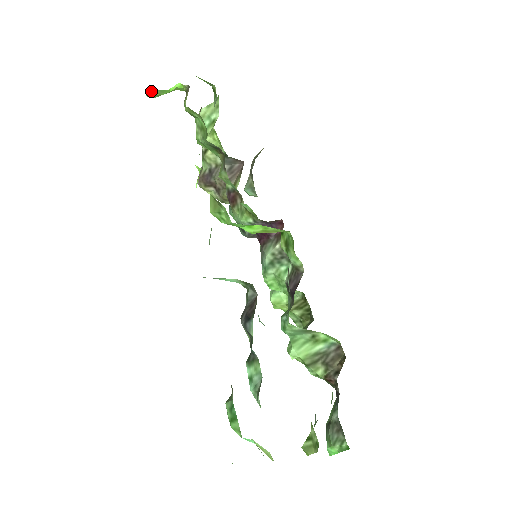
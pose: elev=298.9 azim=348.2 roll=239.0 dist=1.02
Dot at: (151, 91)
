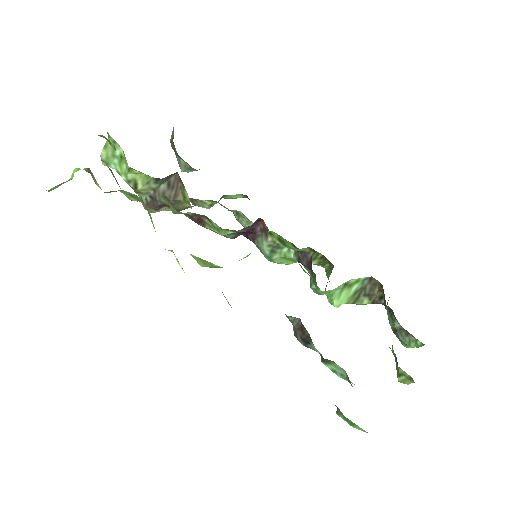
Dot at: (51, 188)
